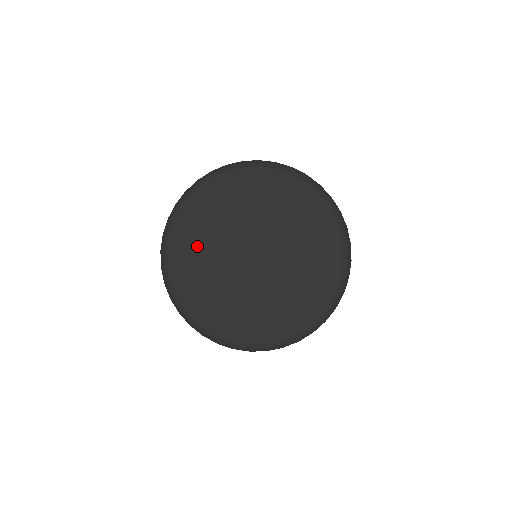
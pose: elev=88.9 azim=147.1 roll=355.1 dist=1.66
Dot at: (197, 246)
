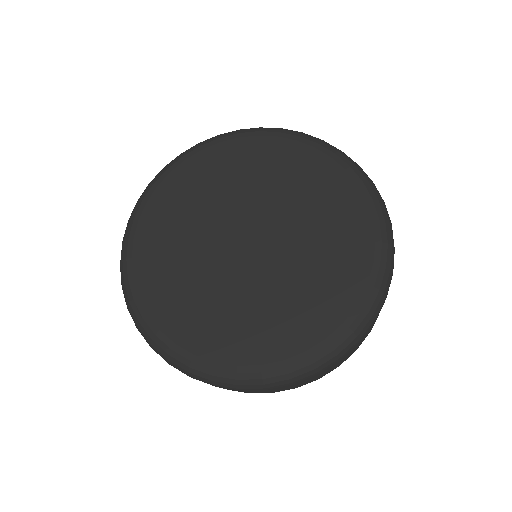
Dot at: (211, 179)
